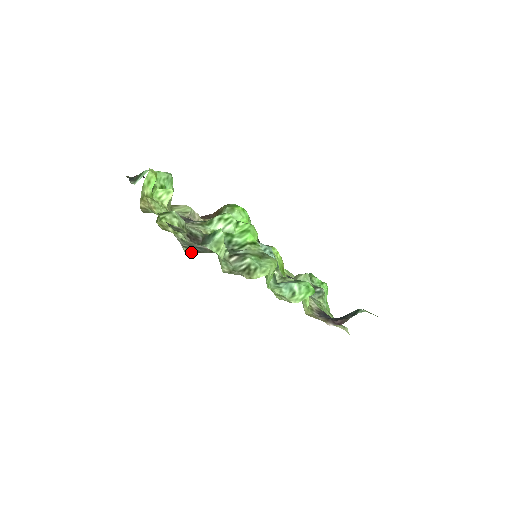
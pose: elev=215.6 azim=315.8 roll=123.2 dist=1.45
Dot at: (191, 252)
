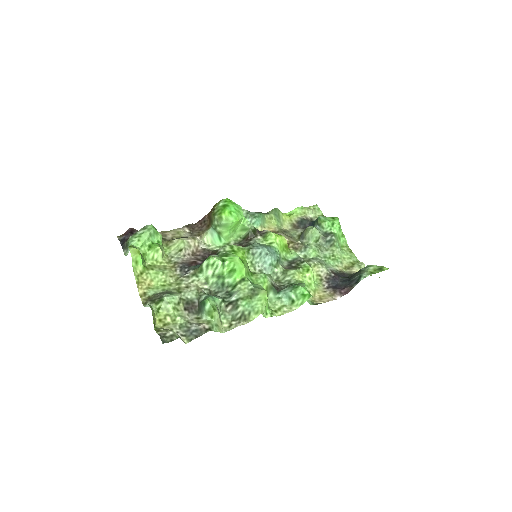
Dot at: (190, 341)
